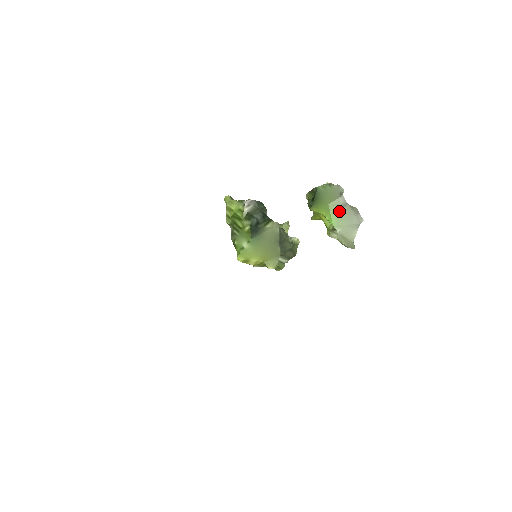
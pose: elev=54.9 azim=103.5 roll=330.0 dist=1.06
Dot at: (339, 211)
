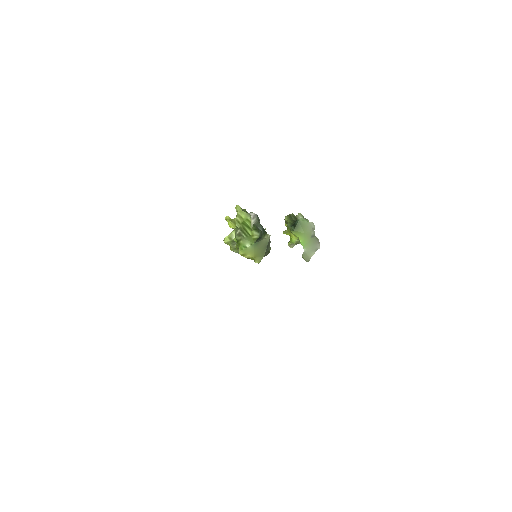
Dot at: (309, 239)
